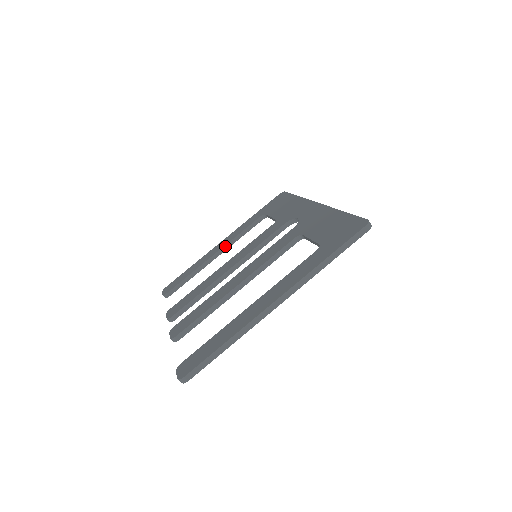
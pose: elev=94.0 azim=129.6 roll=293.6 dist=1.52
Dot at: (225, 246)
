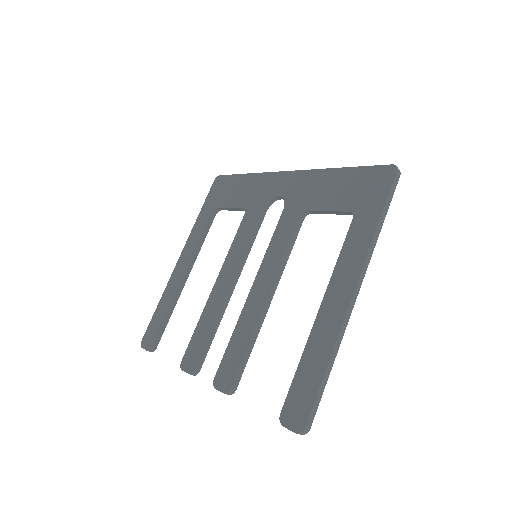
Dot at: (191, 262)
